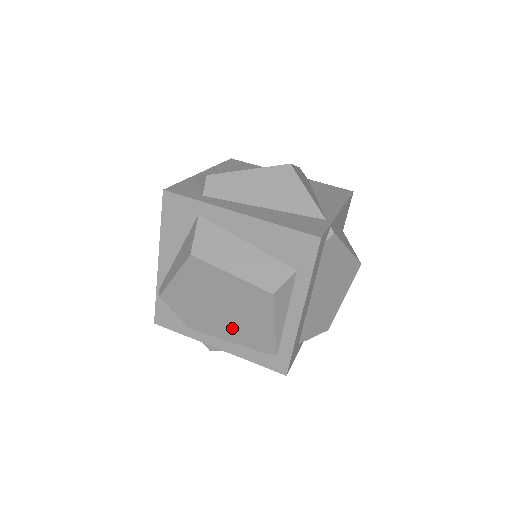
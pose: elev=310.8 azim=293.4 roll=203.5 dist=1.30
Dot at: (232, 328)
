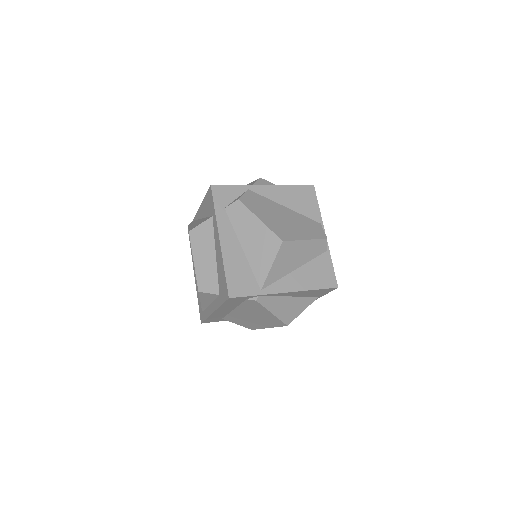
Dot at: occluded
